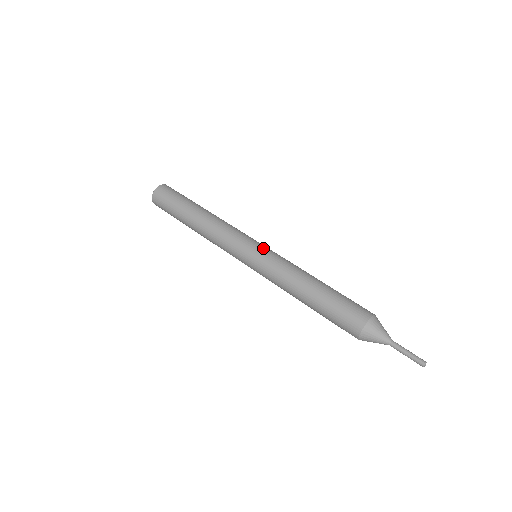
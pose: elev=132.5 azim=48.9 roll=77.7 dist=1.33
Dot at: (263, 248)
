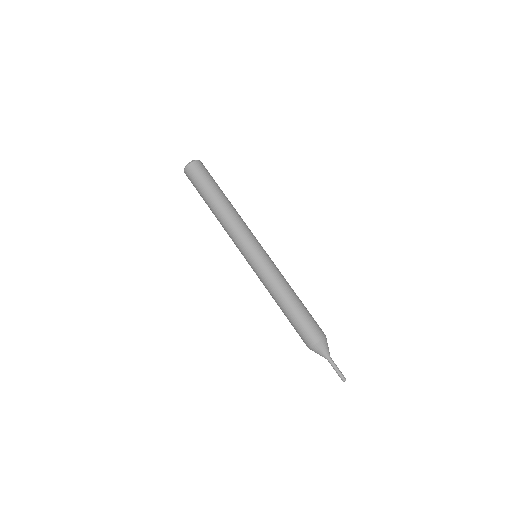
Dot at: occluded
